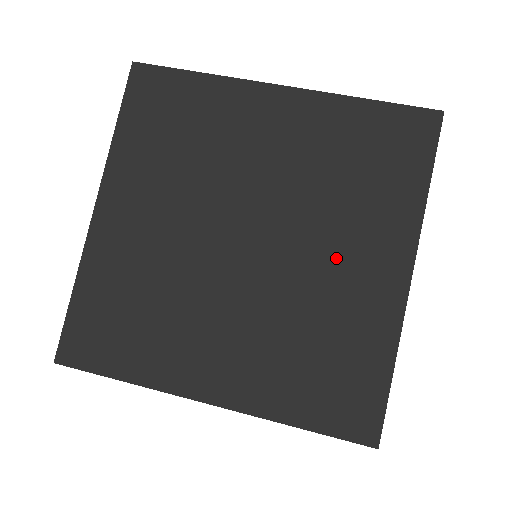
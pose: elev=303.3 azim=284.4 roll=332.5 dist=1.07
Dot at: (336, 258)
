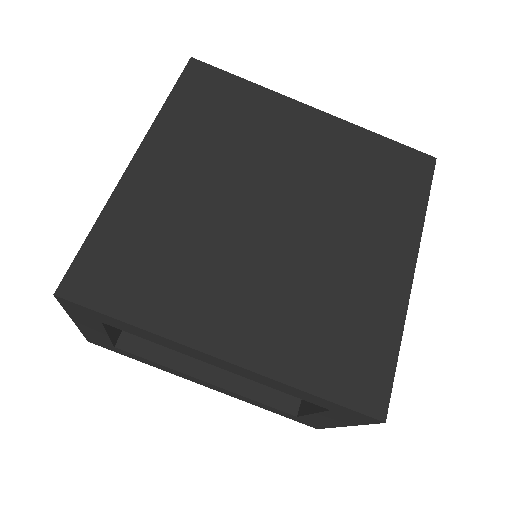
Dot at: (353, 246)
